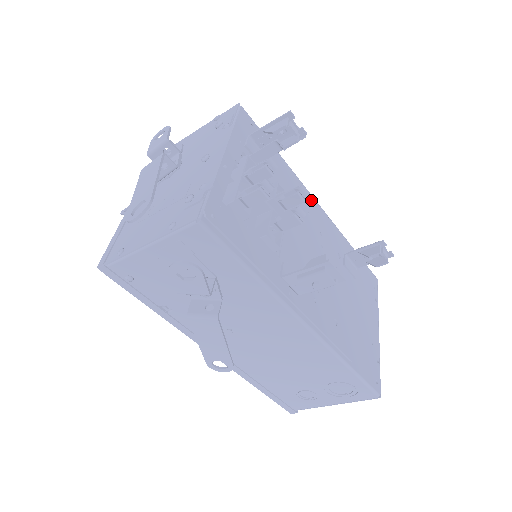
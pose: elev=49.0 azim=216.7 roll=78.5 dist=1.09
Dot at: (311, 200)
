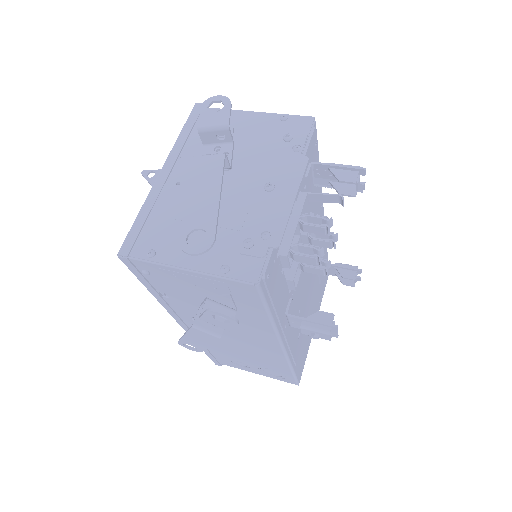
Dot at: (322, 214)
